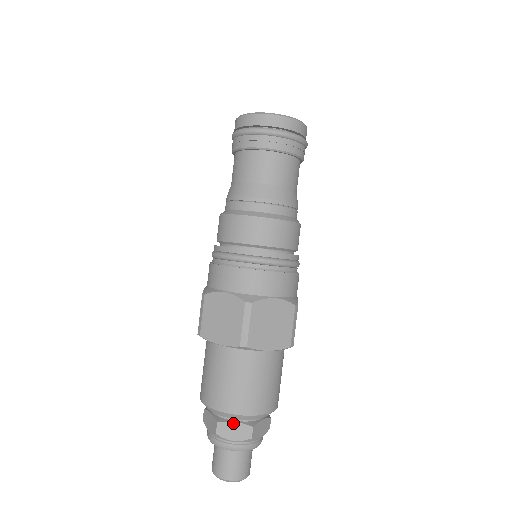
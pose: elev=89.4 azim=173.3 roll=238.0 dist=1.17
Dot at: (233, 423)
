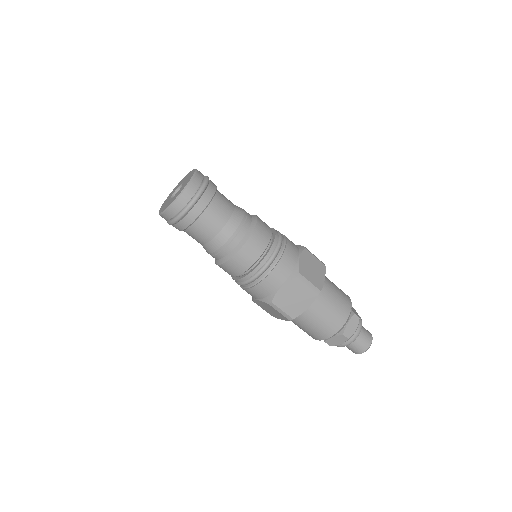
Dot at: (348, 325)
